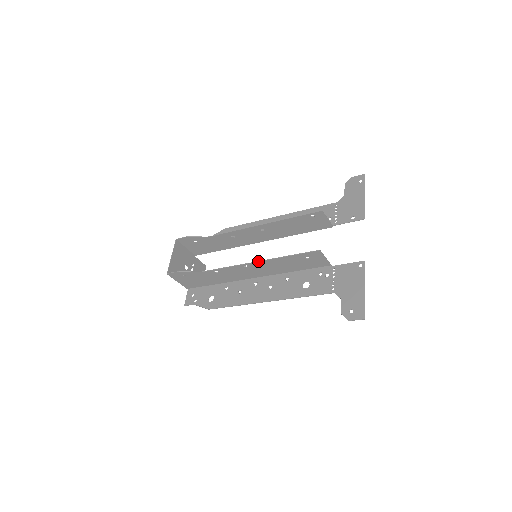
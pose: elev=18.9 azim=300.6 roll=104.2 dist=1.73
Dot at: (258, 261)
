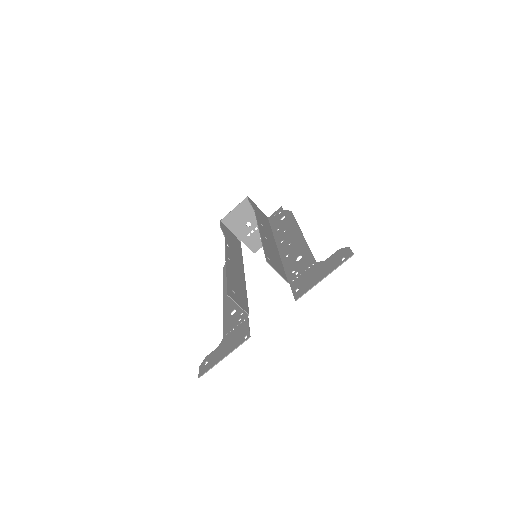
Dot at: (226, 263)
